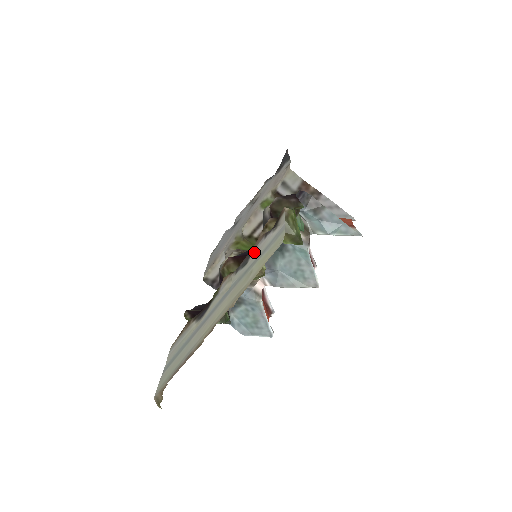
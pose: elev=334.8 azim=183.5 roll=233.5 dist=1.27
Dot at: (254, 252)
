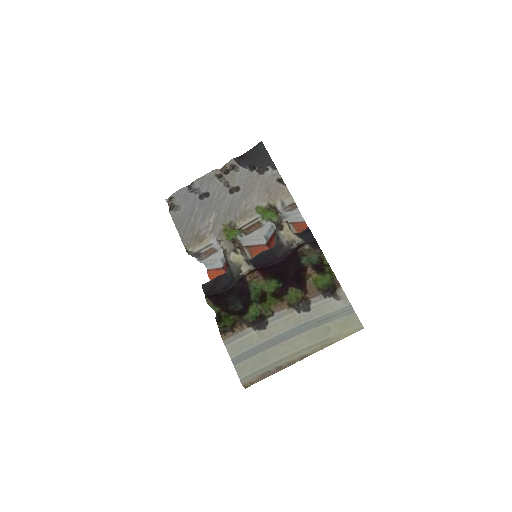
Dot at: (315, 303)
